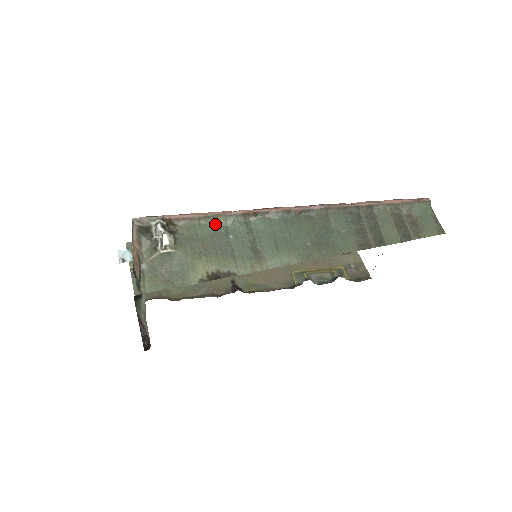
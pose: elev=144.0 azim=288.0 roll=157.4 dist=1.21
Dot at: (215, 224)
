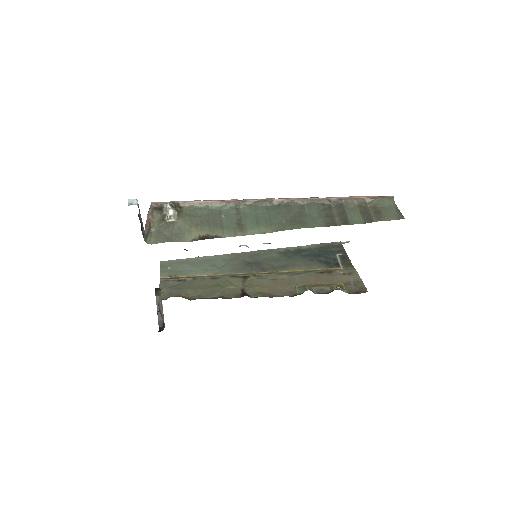
Dot at: (212, 208)
